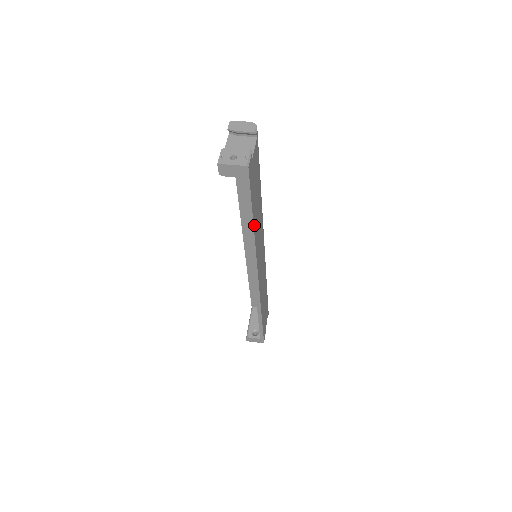
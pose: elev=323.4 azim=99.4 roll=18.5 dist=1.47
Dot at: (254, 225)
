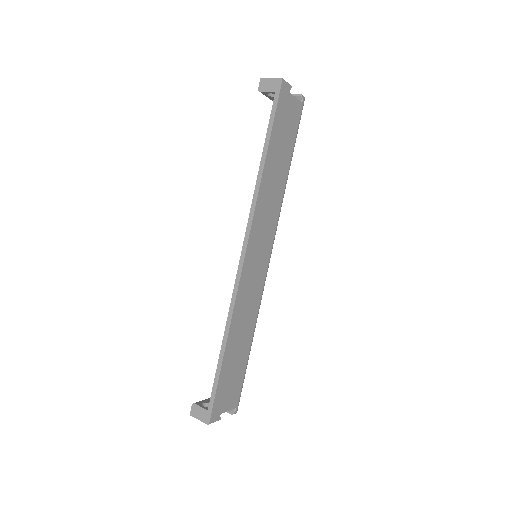
Dot at: (267, 162)
